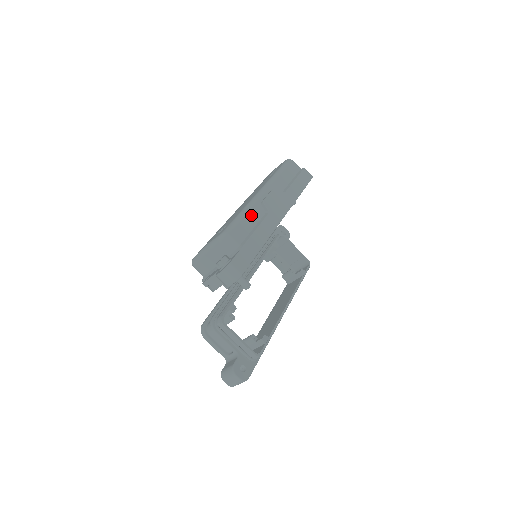
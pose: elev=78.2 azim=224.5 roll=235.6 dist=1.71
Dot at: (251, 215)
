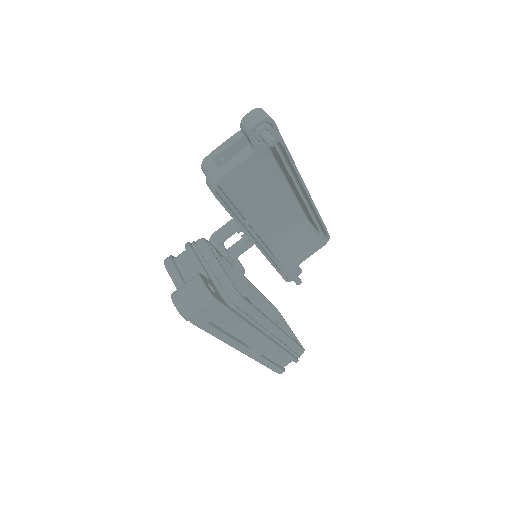
Dot at: occluded
